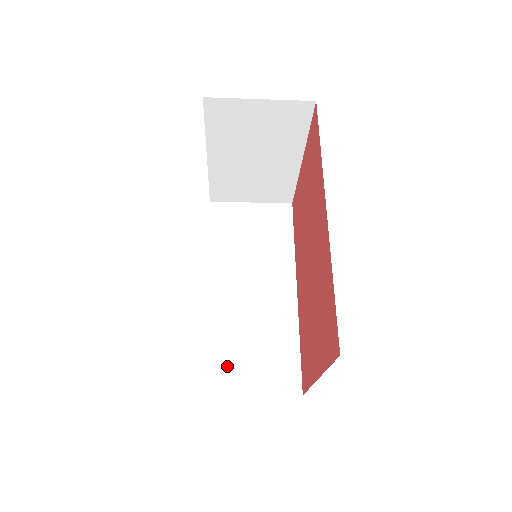
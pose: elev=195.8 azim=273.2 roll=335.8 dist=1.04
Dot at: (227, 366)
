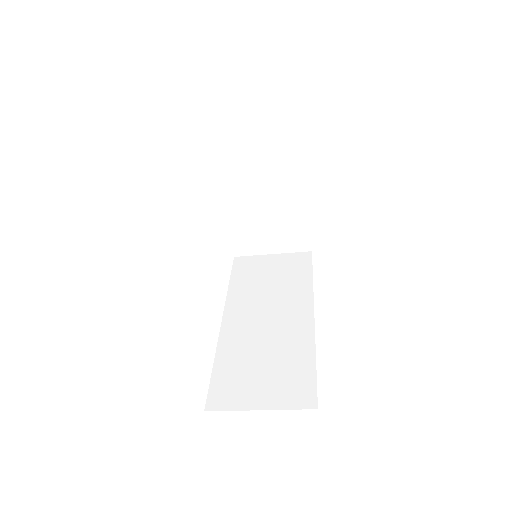
Dot at: (235, 383)
